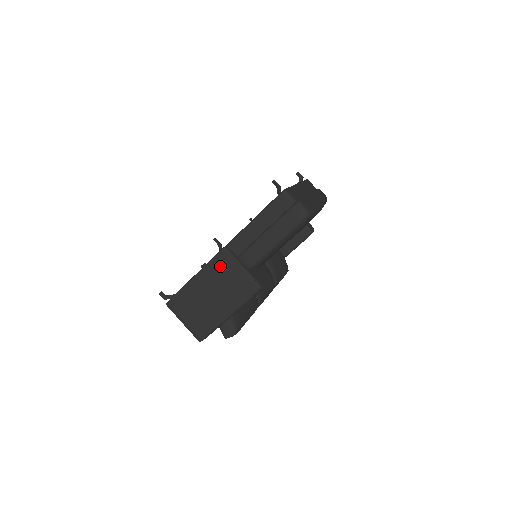
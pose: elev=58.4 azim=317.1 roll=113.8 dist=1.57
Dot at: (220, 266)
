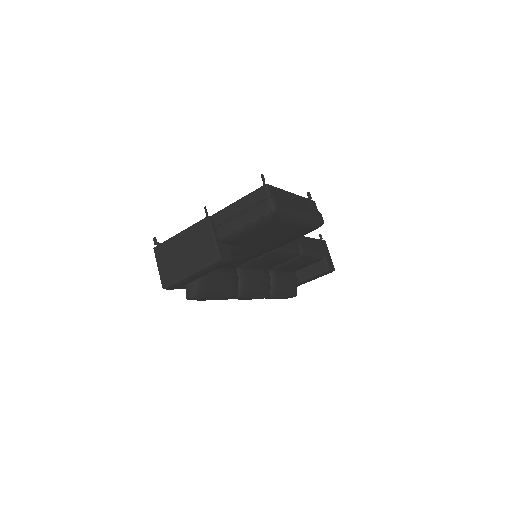
Dot at: (199, 230)
